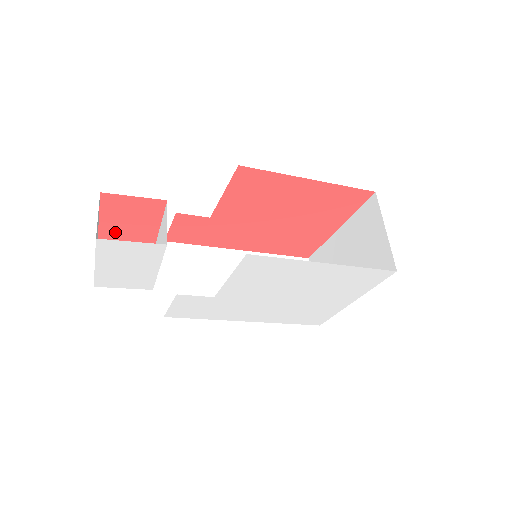
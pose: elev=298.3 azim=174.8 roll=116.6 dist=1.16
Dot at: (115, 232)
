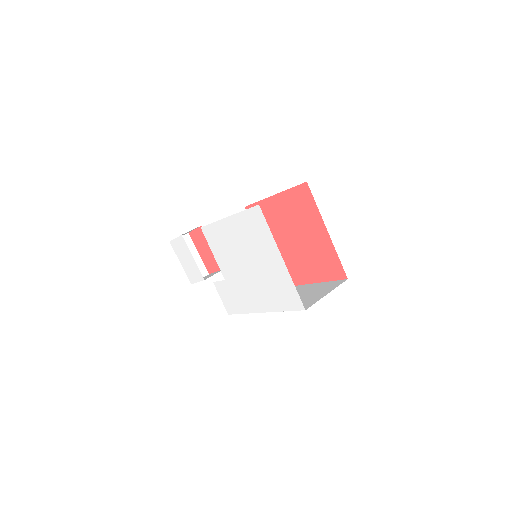
Dot at: (206, 259)
